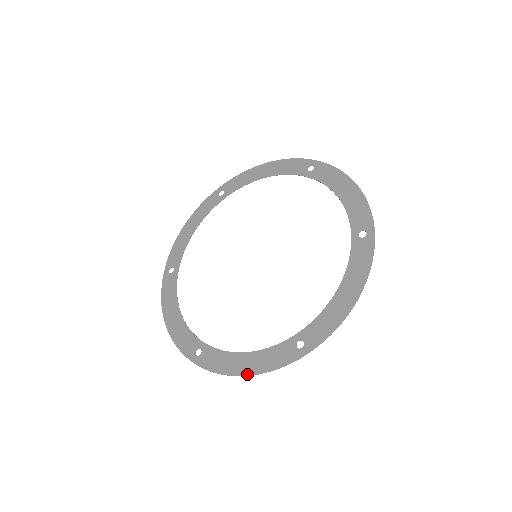
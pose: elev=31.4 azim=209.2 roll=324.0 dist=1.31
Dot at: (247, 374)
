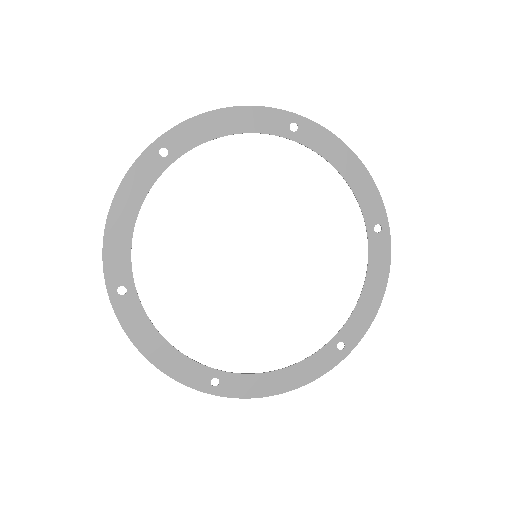
Dot at: (152, 361)
